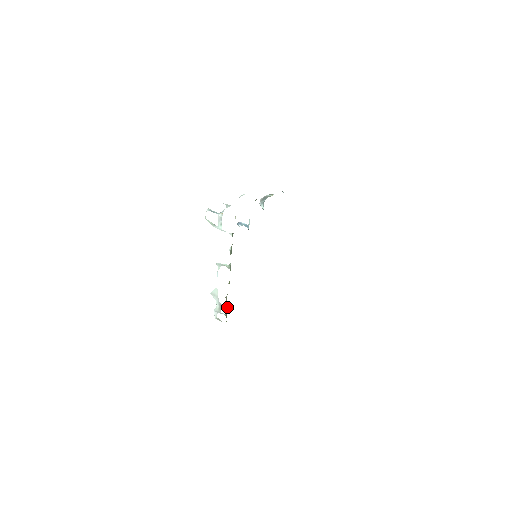
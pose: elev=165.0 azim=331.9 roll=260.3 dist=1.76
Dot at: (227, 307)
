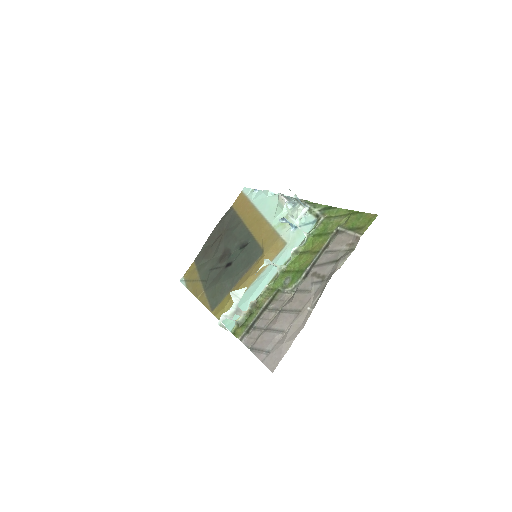
Dot at: (246, 313)
